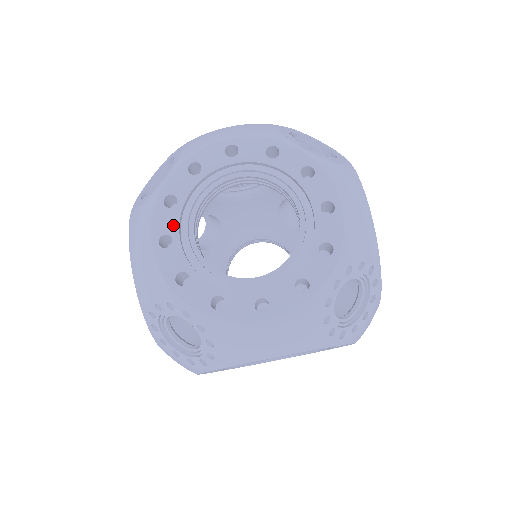
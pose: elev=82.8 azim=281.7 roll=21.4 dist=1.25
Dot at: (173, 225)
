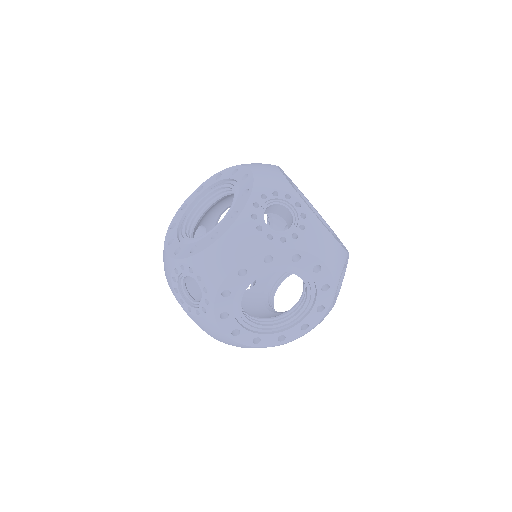
Dot at: (234, 324)
